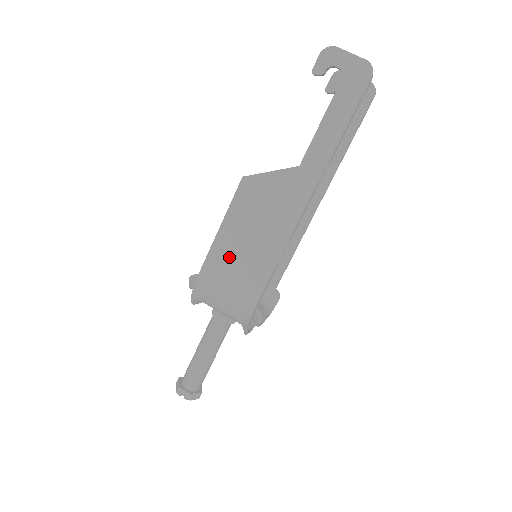
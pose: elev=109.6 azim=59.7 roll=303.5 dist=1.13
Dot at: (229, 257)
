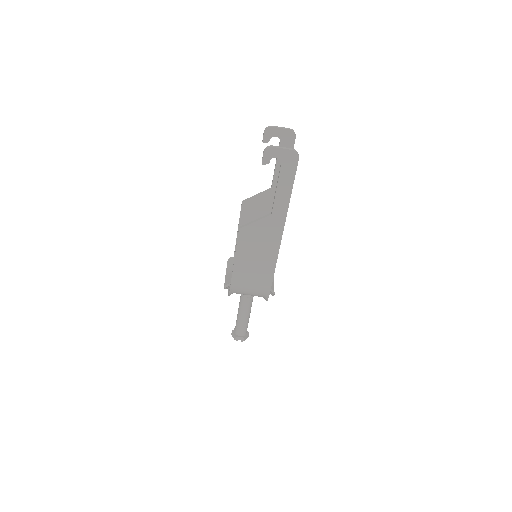
Dot at: (246, 271)
